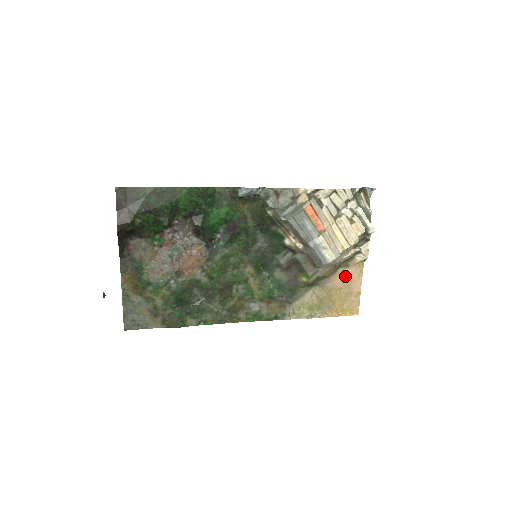
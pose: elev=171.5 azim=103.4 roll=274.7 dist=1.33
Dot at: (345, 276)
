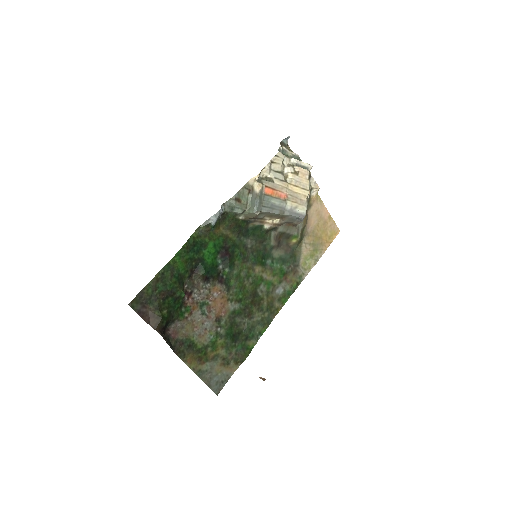
Dot at: (314, 214)
